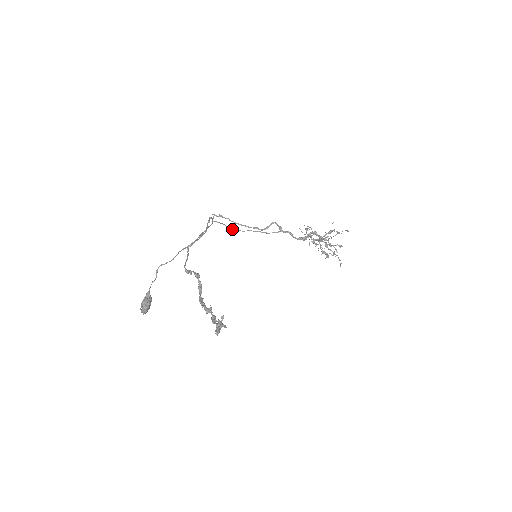
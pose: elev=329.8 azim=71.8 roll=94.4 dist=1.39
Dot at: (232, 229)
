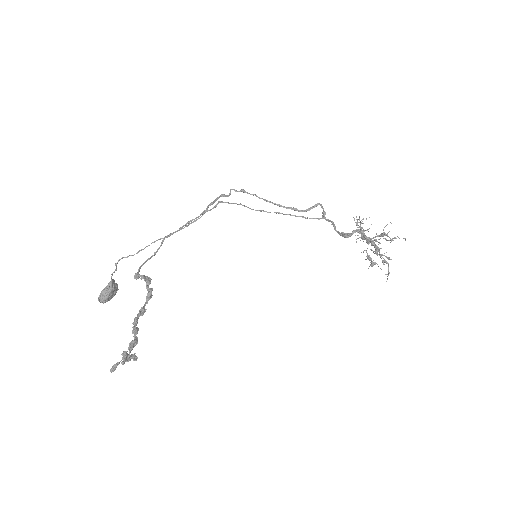
Dot at: (253, 209)
